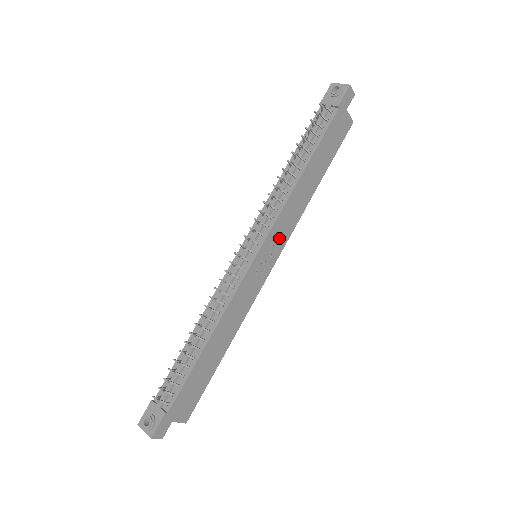
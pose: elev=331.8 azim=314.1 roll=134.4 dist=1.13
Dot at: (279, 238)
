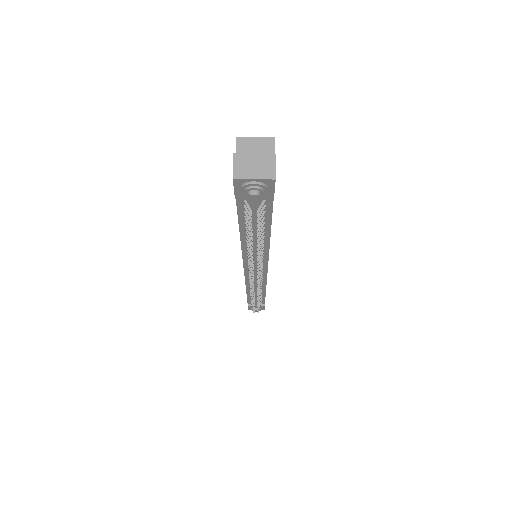
Dot at: occluded
